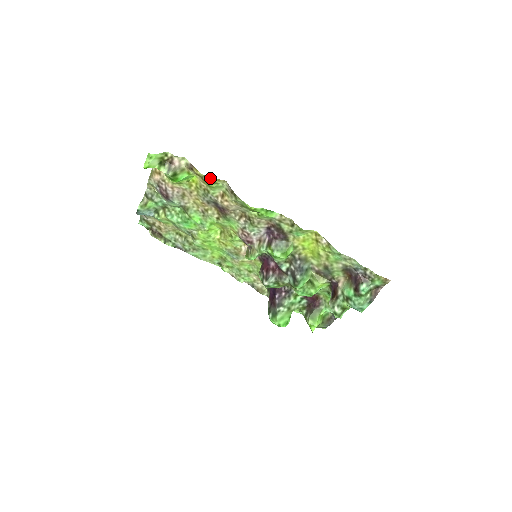
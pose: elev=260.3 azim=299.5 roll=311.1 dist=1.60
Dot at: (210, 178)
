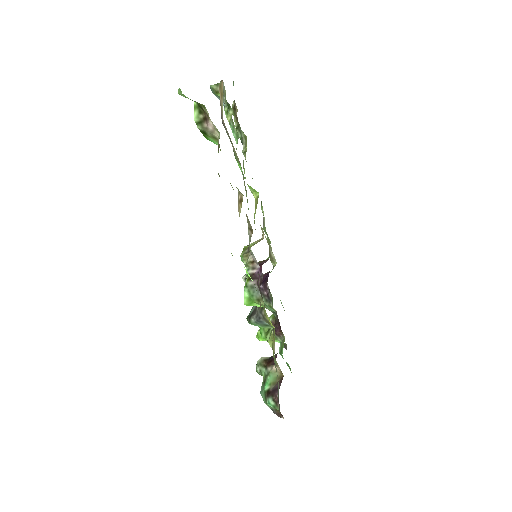
Dot at: occluded
